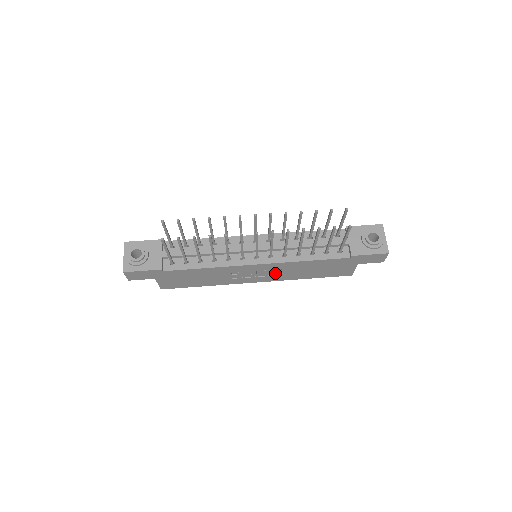
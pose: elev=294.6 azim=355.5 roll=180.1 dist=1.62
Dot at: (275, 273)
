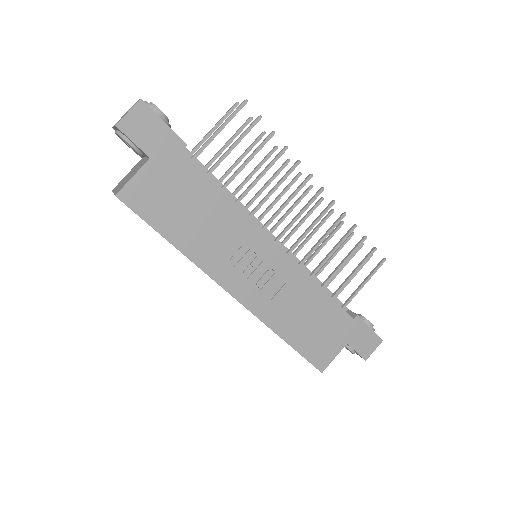
Dot at: (268, 291)
